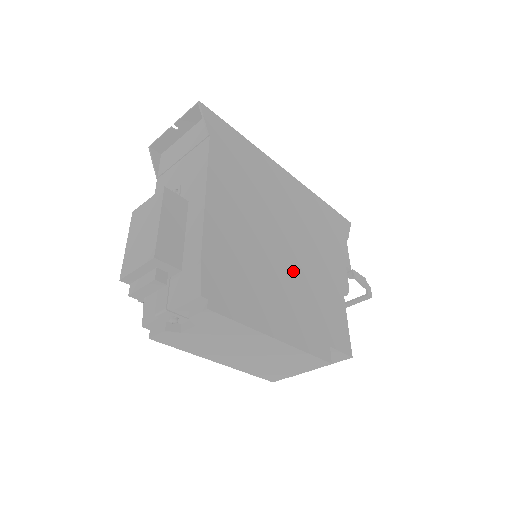
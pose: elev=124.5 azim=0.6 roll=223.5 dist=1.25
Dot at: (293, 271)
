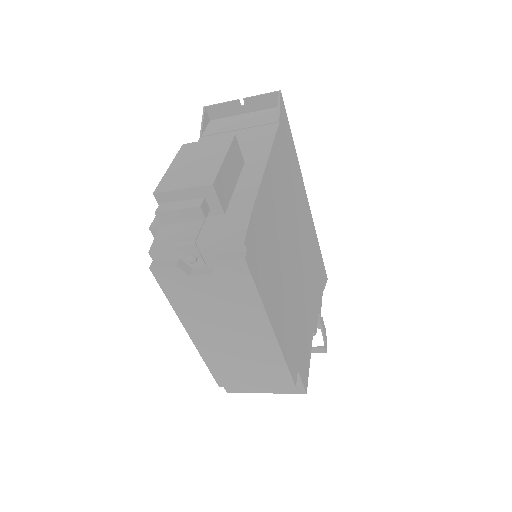
Dot at: (294, 282)
